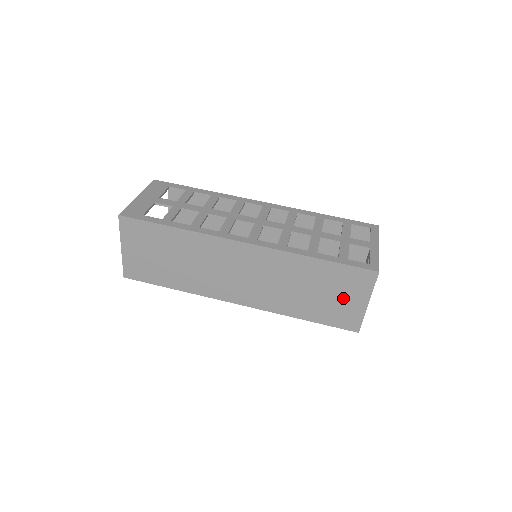
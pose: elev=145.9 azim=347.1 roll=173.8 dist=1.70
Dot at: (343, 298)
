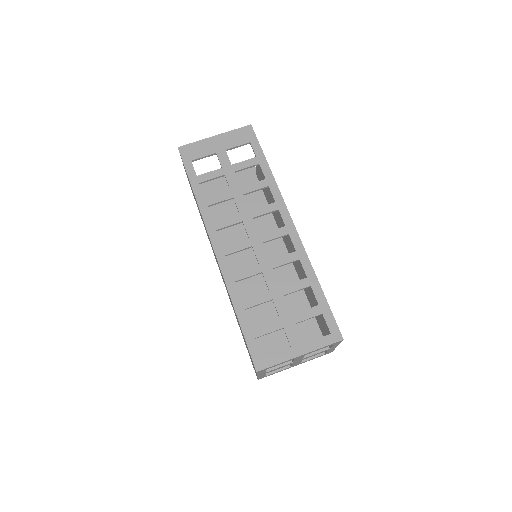
Dot at: occluded
